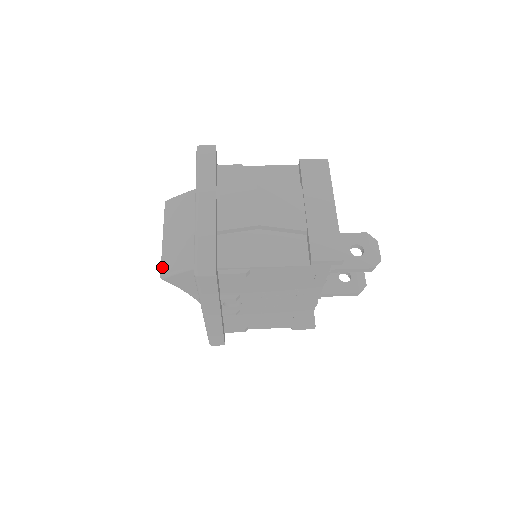
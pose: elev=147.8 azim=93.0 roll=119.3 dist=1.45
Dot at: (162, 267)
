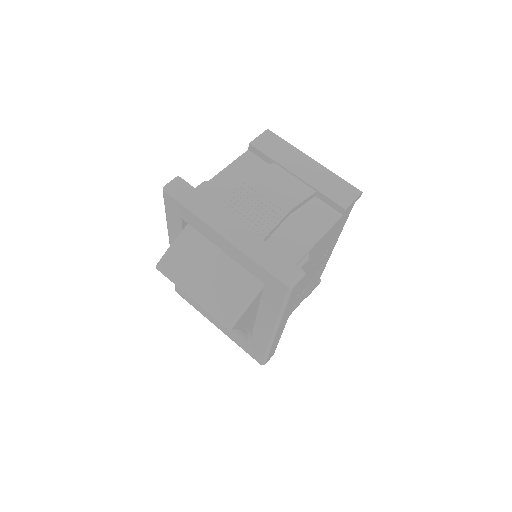
Dot at: (221, 320)
